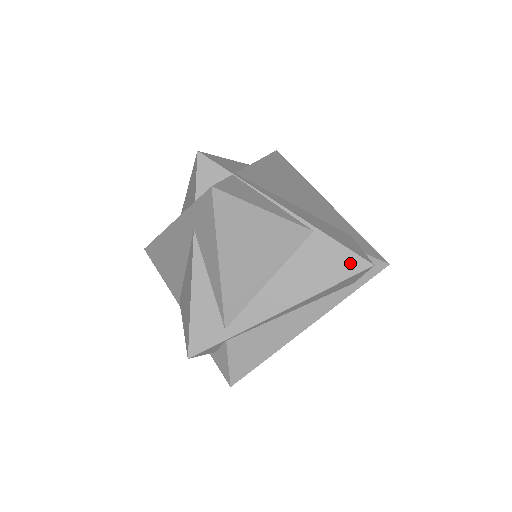
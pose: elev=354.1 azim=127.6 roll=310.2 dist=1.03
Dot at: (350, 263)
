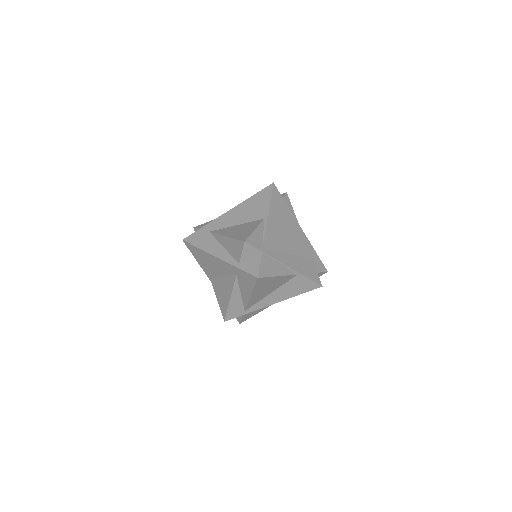
Dot at: (311, 286)
